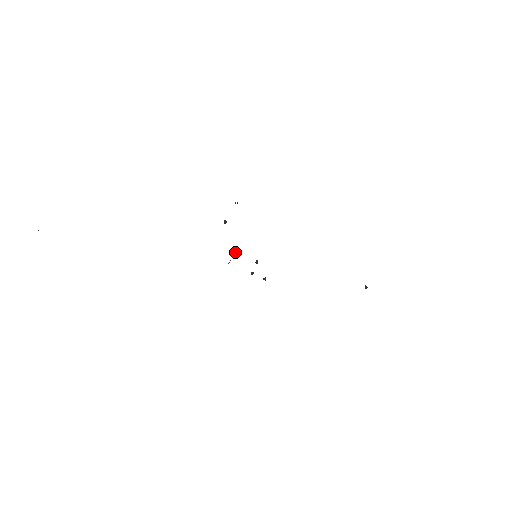
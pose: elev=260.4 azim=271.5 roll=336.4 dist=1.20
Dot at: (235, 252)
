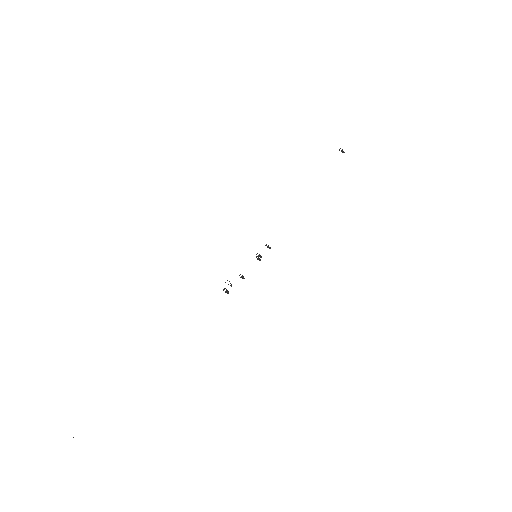
Dot at: (241, 277)
